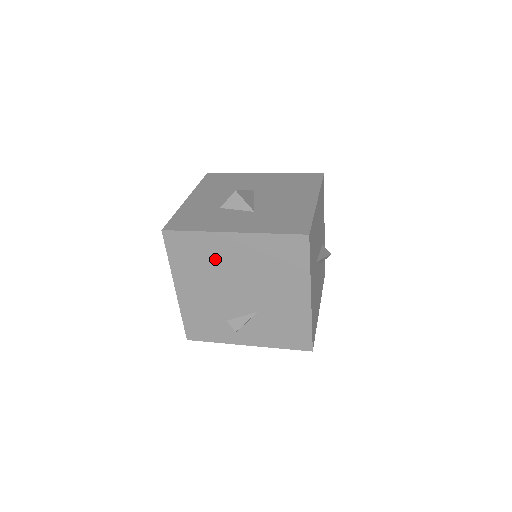
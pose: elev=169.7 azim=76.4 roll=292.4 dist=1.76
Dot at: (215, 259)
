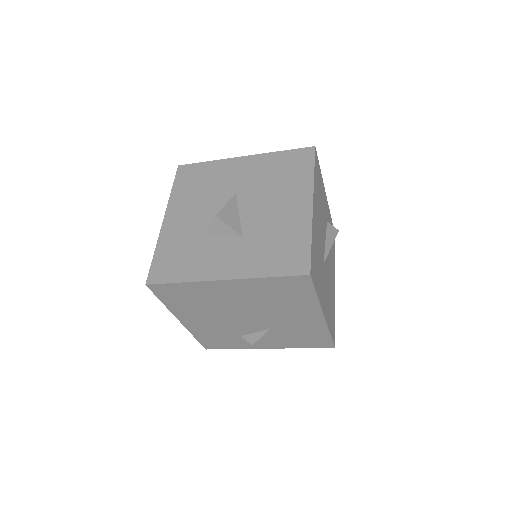
Dot at: (212, 299)
